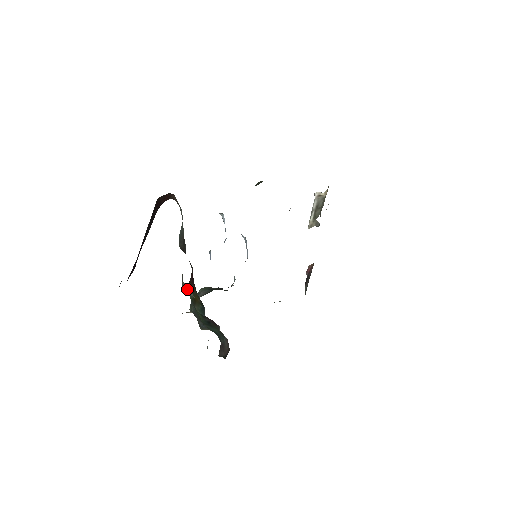
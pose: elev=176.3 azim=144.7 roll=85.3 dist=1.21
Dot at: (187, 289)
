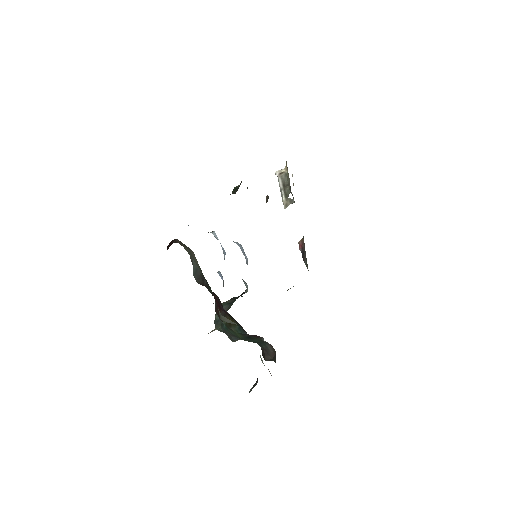
Dot at: (227, 320)
